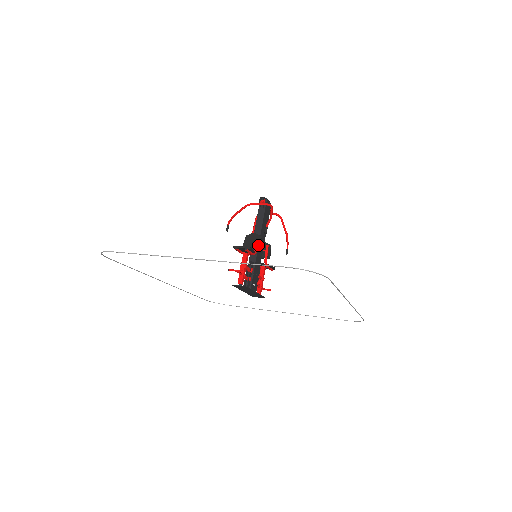
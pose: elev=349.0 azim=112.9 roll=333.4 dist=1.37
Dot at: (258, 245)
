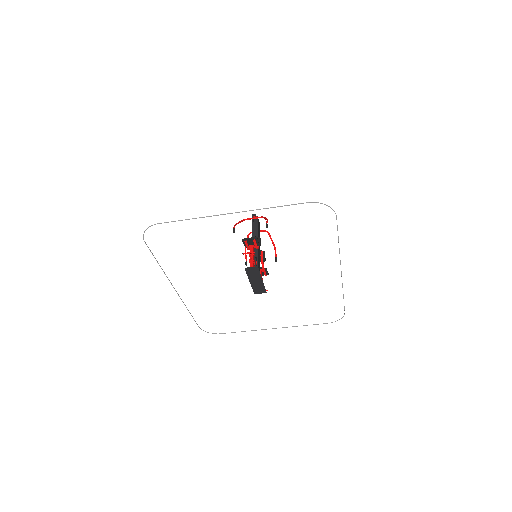
Dot at: (259, 242)
